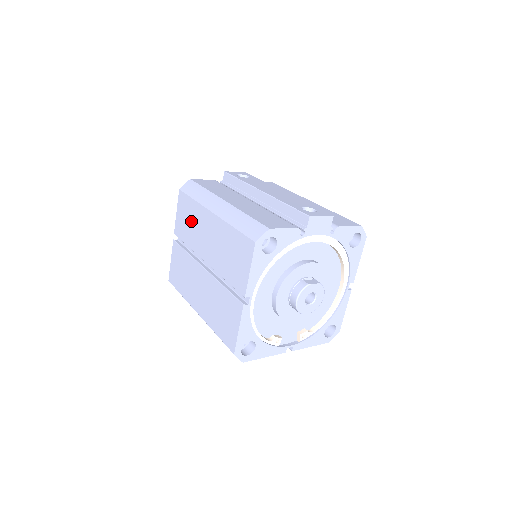
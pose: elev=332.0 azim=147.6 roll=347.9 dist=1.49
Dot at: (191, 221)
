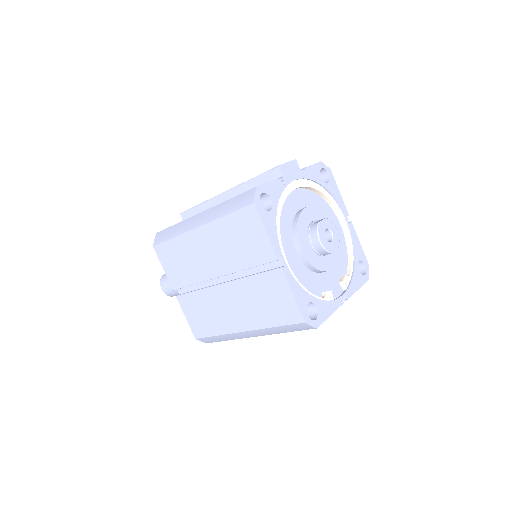
Dot at: (182, 259)
